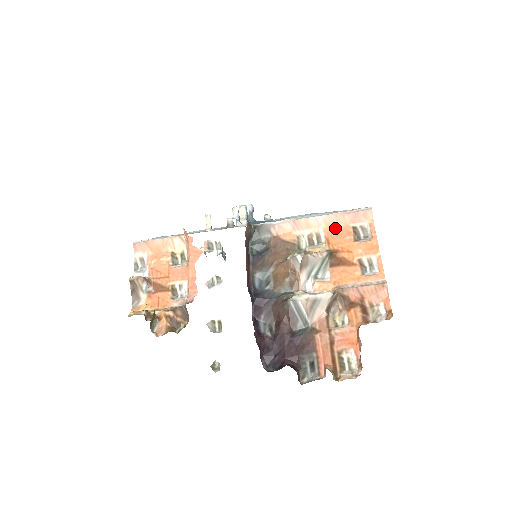
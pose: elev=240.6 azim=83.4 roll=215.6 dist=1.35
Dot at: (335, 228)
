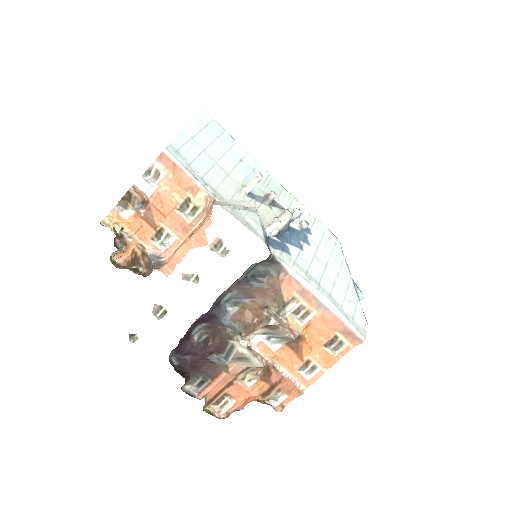
Dot at: (324, 323)
